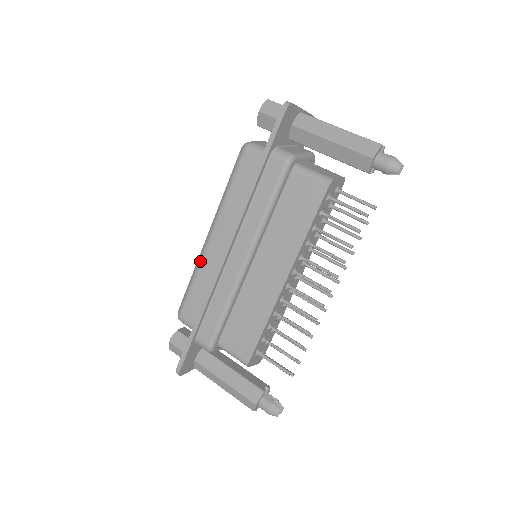
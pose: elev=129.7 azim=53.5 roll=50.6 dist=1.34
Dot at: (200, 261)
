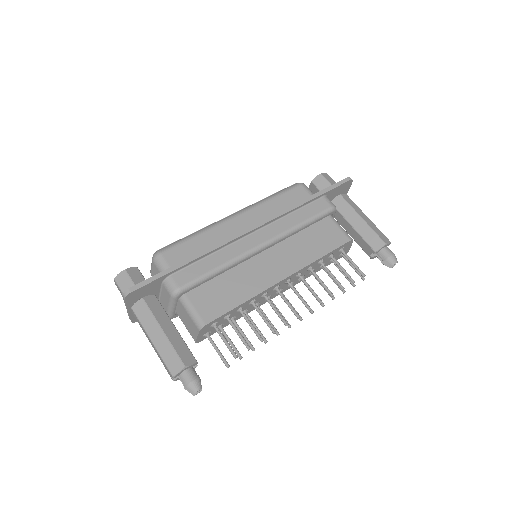
Dot at: (214, 226)
